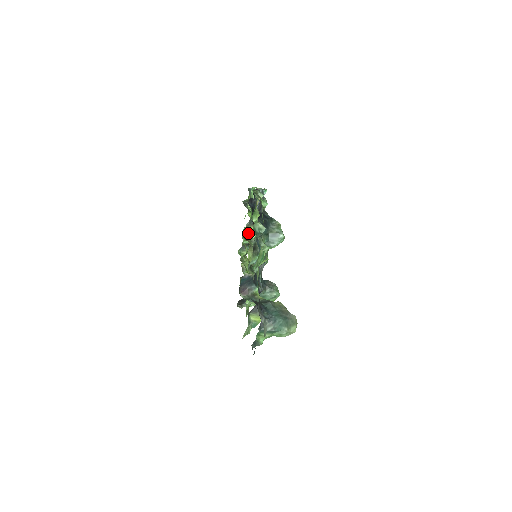
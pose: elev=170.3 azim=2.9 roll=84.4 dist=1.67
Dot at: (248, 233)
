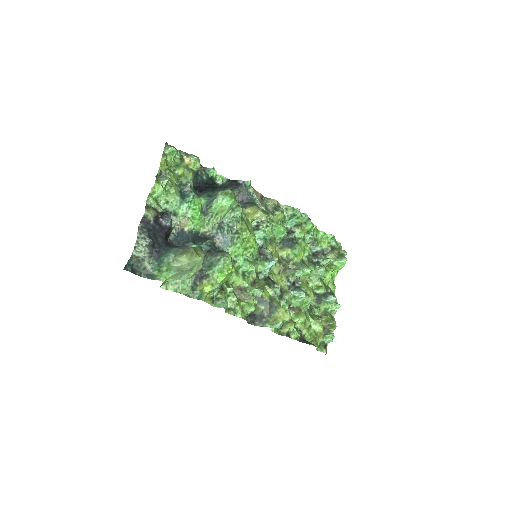
Dot at: (284, 257)
